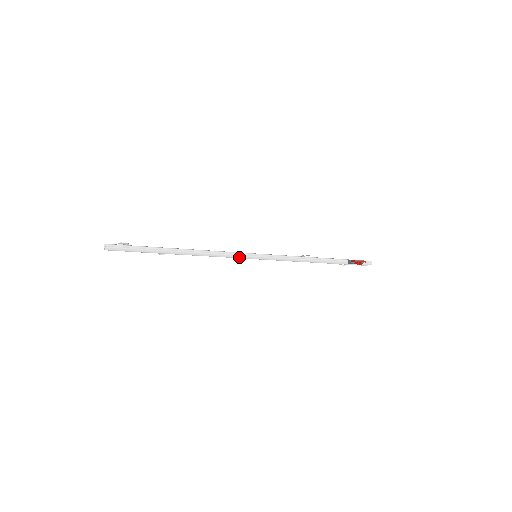
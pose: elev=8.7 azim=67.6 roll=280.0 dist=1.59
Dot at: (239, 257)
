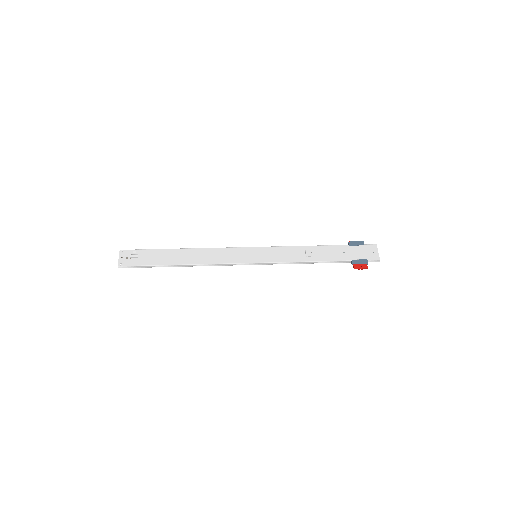
Dot at: occluded
